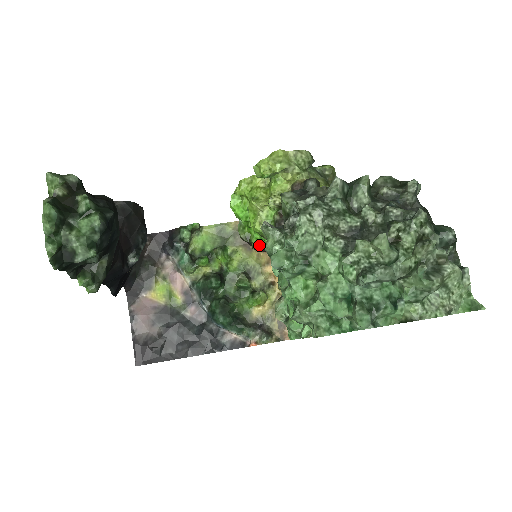
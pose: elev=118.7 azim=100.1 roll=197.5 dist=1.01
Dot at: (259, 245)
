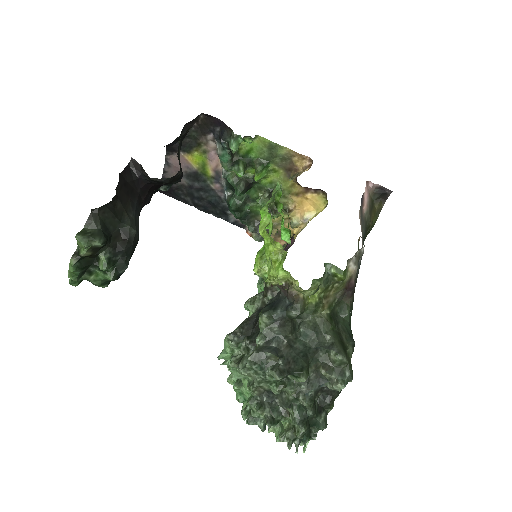
Dot at: (284, 209)
